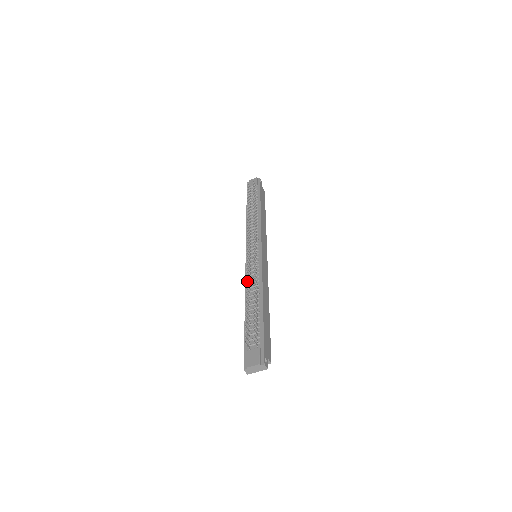
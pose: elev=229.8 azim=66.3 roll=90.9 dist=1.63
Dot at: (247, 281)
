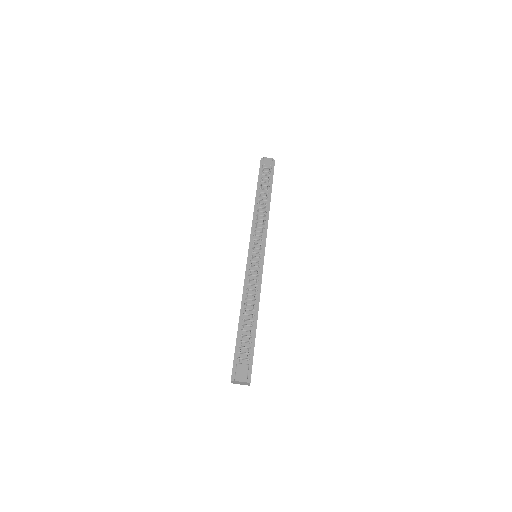
Dot at: (248, 289)
